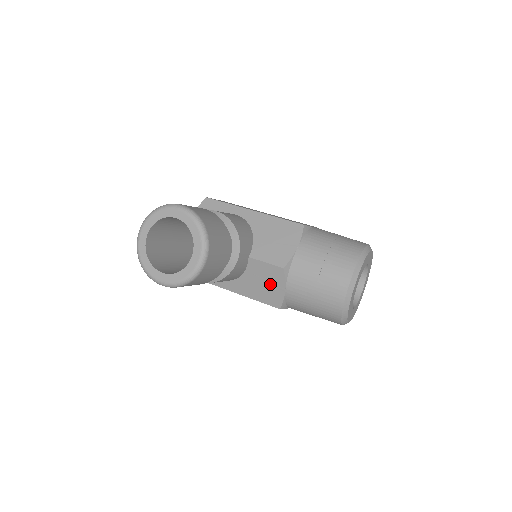
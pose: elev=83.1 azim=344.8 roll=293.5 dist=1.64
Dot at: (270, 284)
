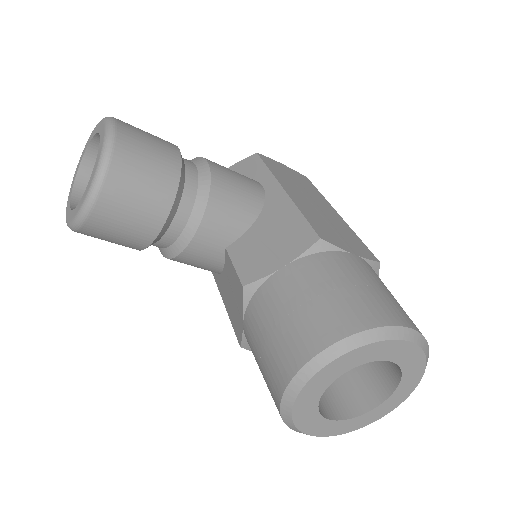
Dot at: (236, 302)
